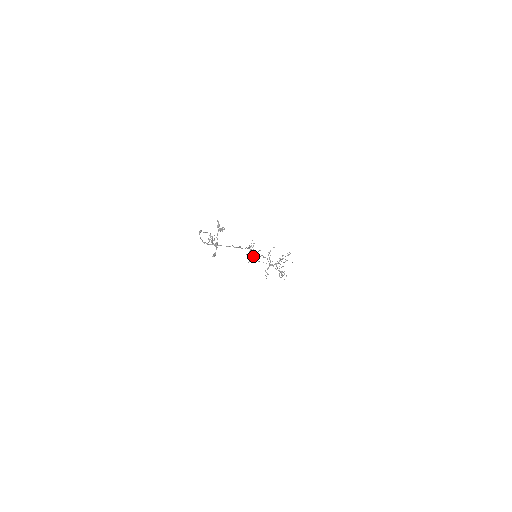
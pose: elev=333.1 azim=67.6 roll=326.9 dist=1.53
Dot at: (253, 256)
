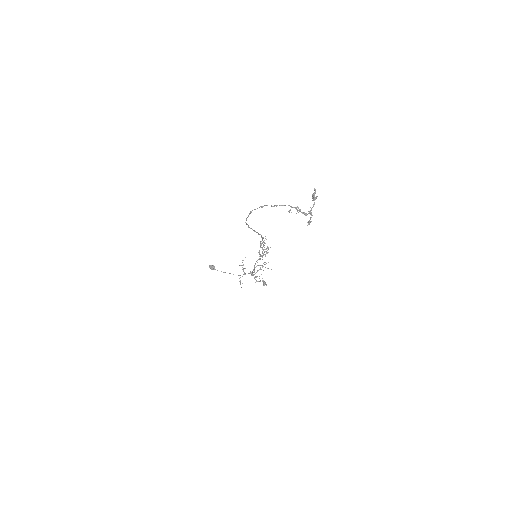
Dot at: (267, 252)
